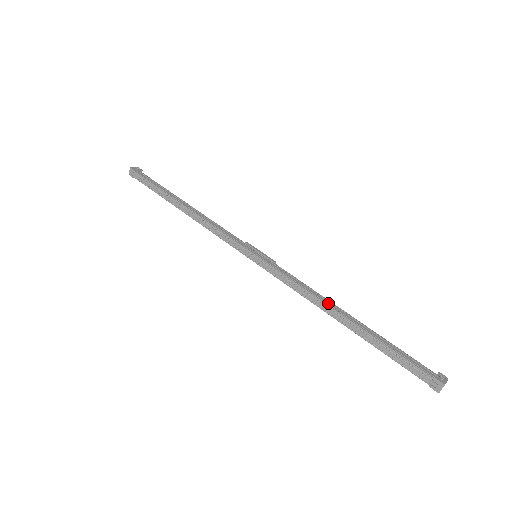
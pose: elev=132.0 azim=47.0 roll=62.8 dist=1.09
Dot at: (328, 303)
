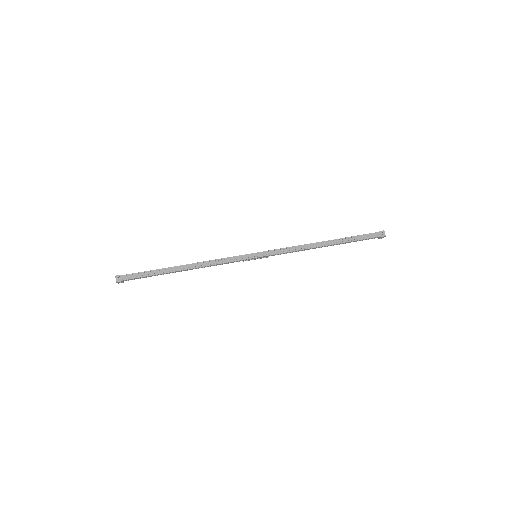
Dot at: (313, 243)
